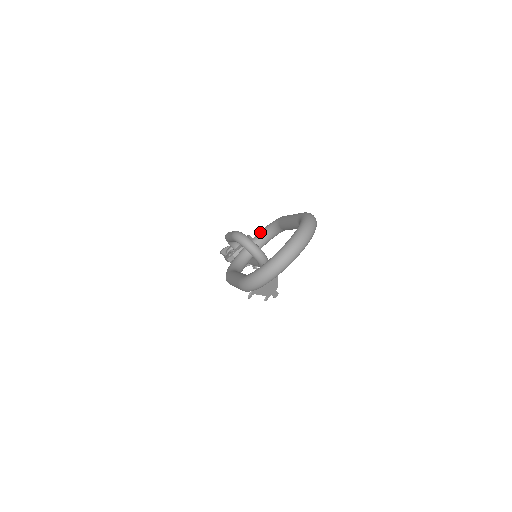
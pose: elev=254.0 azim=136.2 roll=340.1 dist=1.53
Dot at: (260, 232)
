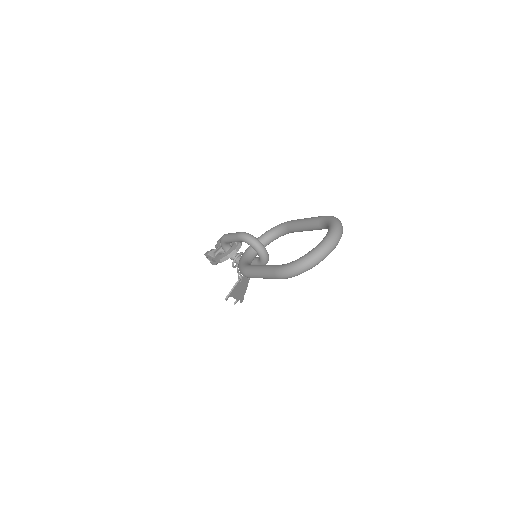
Dot at: (264, 234)
